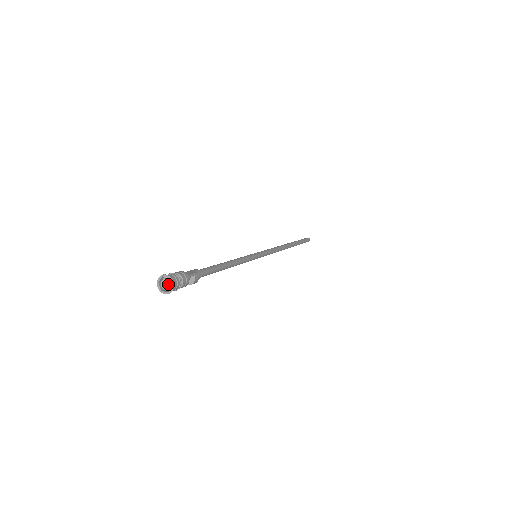
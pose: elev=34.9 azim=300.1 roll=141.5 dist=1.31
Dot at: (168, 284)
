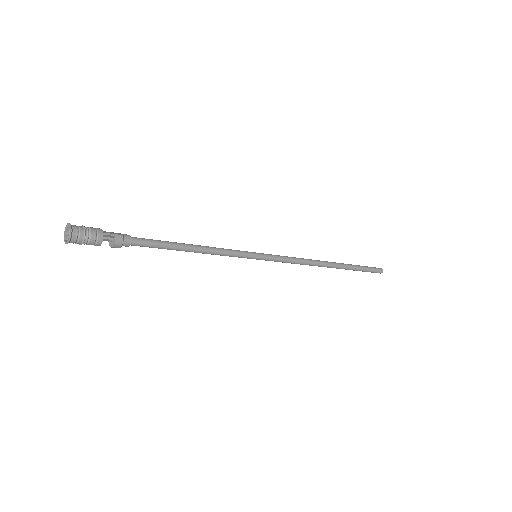
Dot at: (68, 233)
